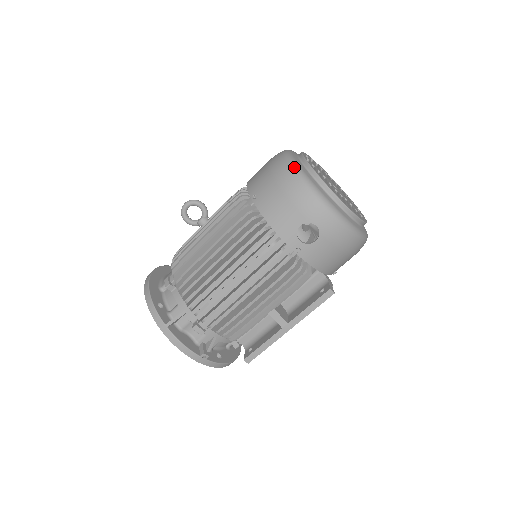
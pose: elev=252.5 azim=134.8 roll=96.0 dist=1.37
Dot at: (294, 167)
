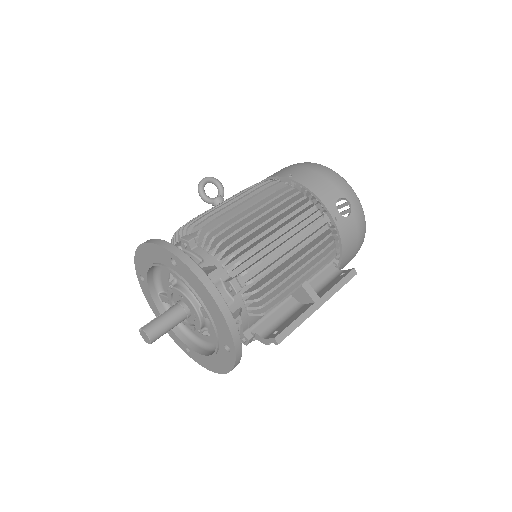
Dot at: (320, 164)
